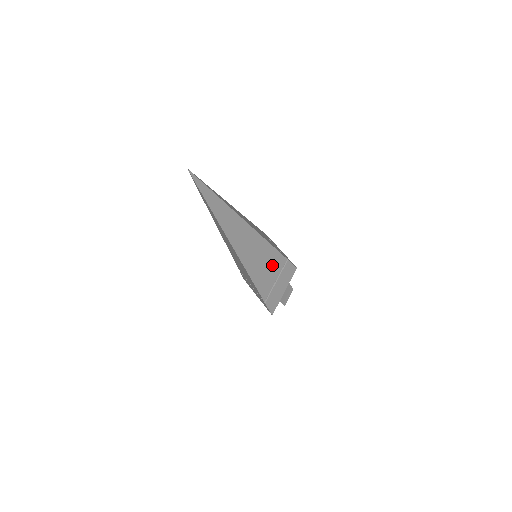
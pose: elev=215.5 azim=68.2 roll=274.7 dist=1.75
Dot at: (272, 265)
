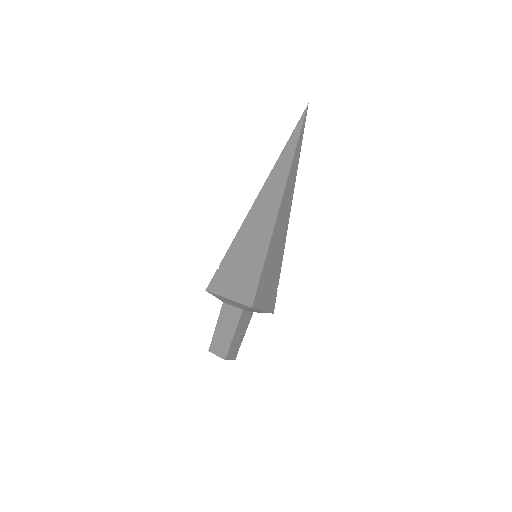
Dot at: (276, 265)
